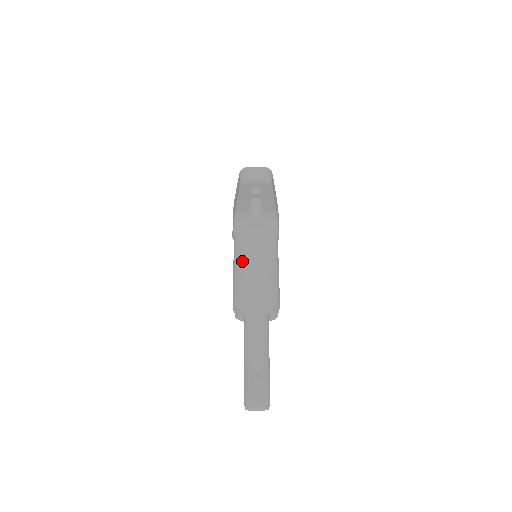
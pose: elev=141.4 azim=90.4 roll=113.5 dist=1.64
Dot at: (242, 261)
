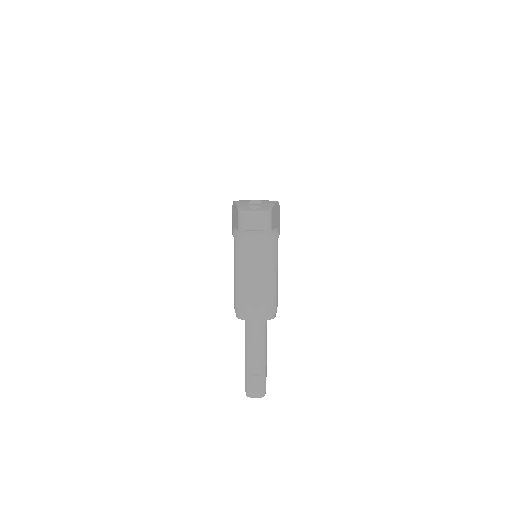
Dot at: (242, 273)
